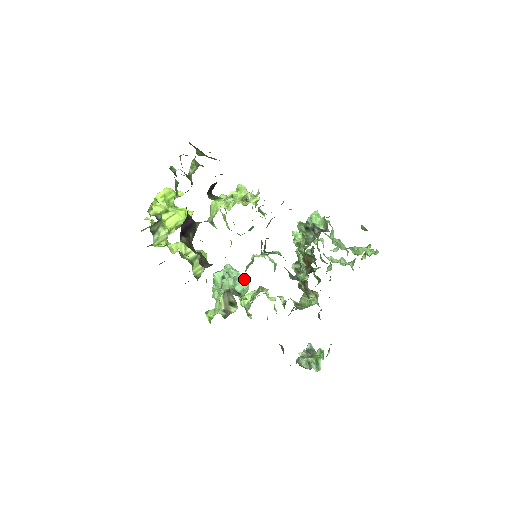
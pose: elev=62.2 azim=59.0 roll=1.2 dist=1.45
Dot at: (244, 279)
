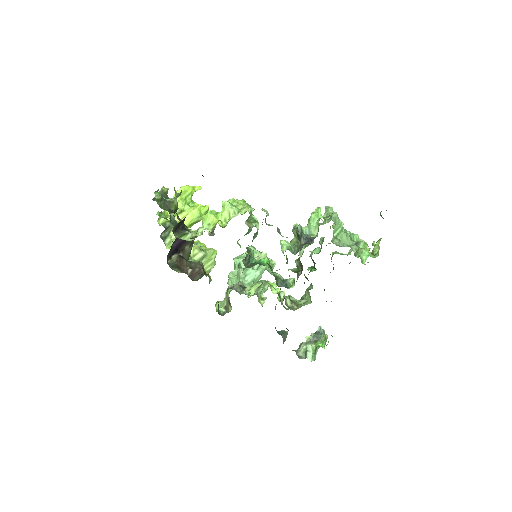
Dot at: occluded
